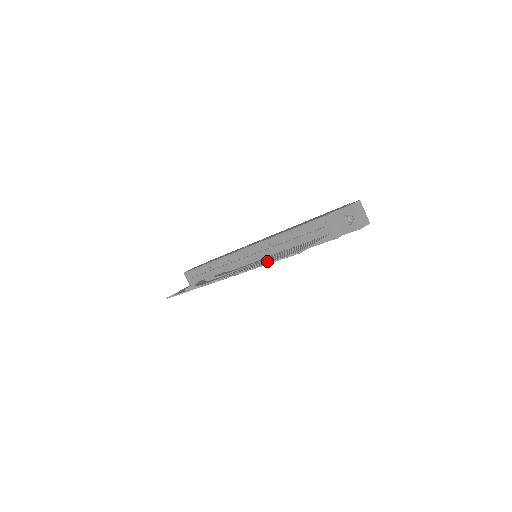
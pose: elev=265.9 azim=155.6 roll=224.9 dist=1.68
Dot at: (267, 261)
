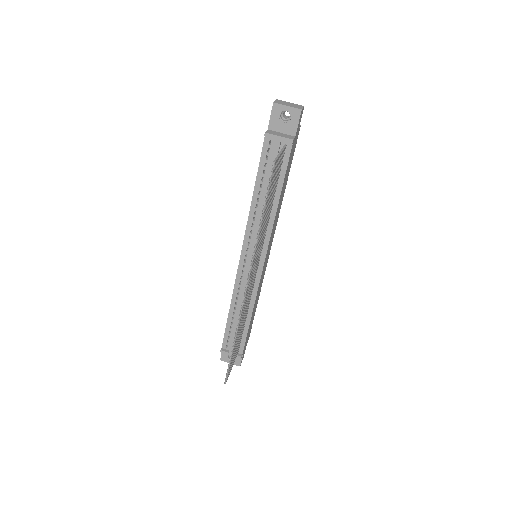
Dot at: occluded
